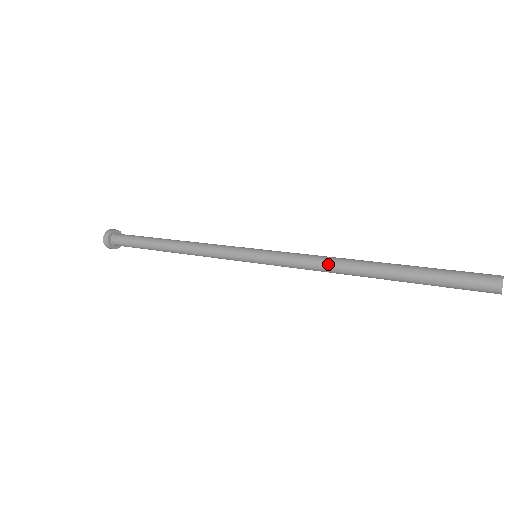
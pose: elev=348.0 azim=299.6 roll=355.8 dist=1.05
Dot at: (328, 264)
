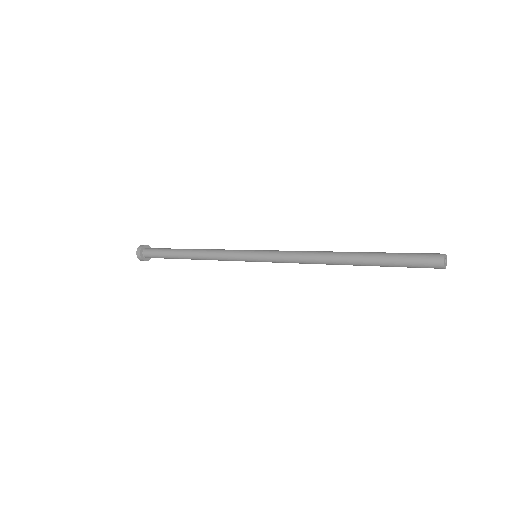
Dot at: (312, 252)
